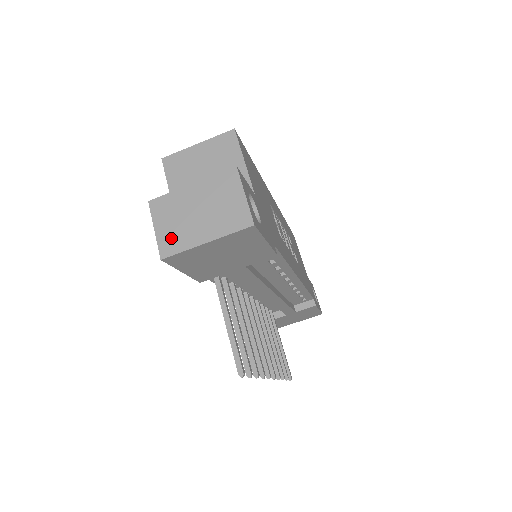
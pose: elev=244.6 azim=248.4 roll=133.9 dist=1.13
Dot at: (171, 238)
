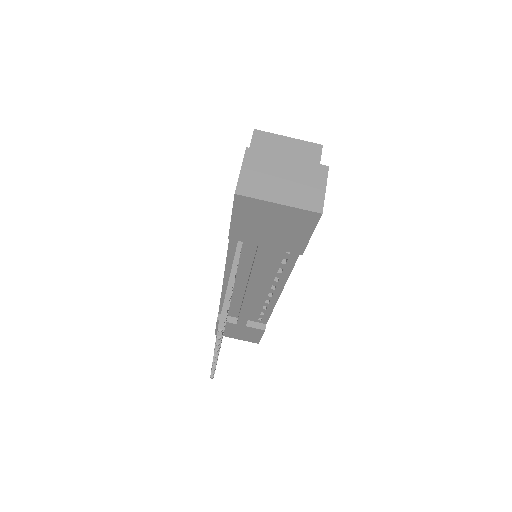
Dot at: (251, 184)
